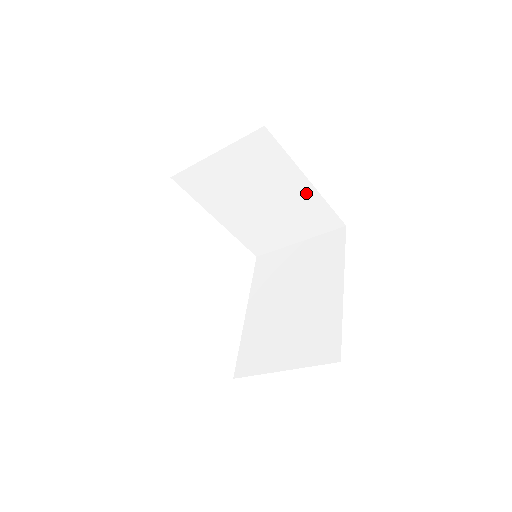
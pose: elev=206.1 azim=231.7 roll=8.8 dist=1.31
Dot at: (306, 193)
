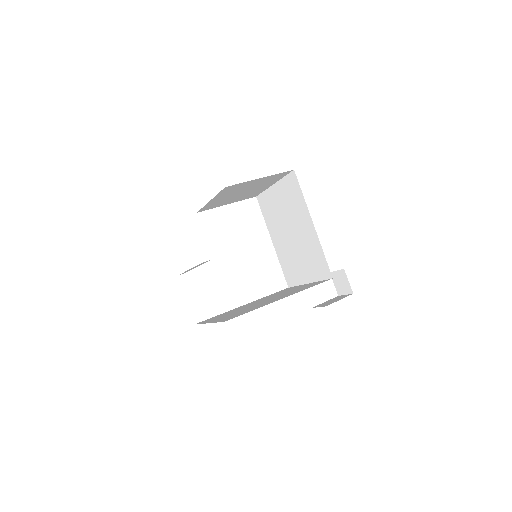
Dot at: (312, 235)
